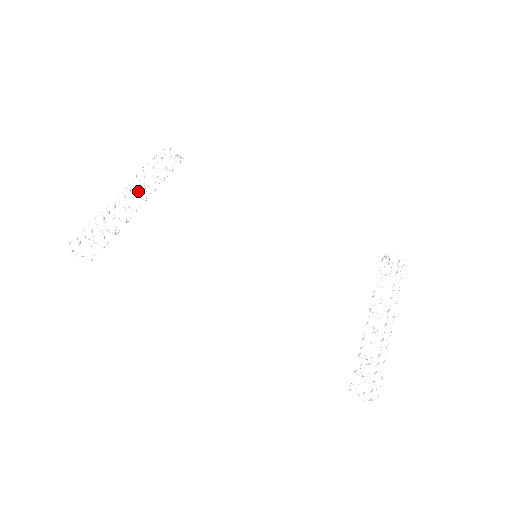
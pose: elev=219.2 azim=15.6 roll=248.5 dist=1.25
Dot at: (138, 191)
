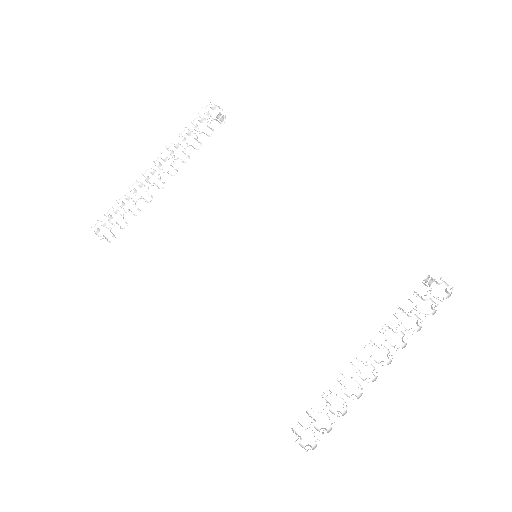
Dot at: (169, 164)
